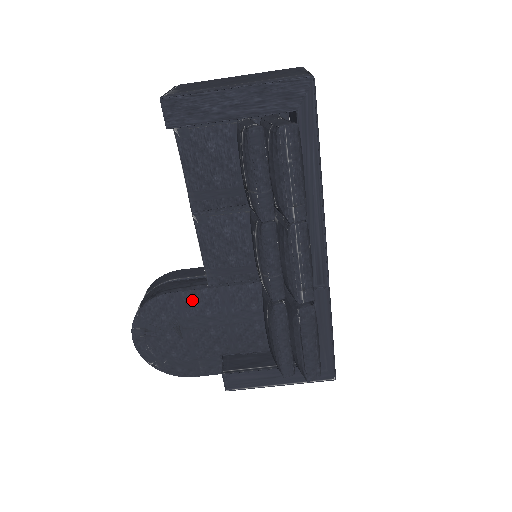
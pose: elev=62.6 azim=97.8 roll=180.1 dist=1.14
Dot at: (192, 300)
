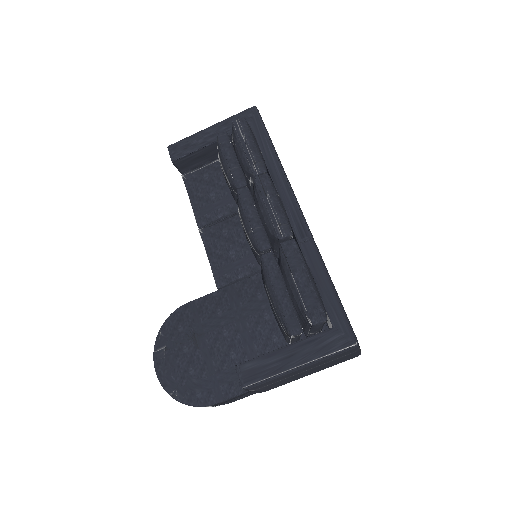
Dot at: (204, 305)
